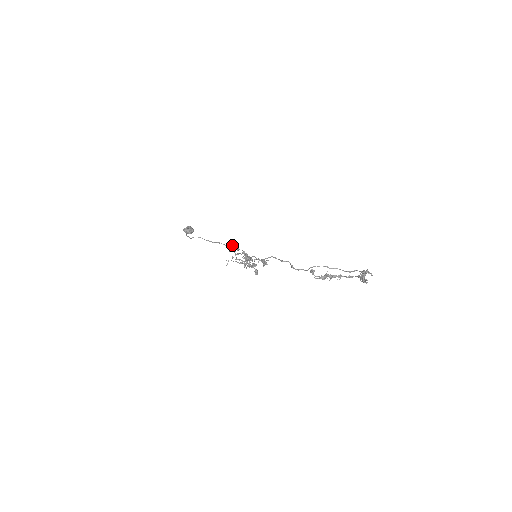
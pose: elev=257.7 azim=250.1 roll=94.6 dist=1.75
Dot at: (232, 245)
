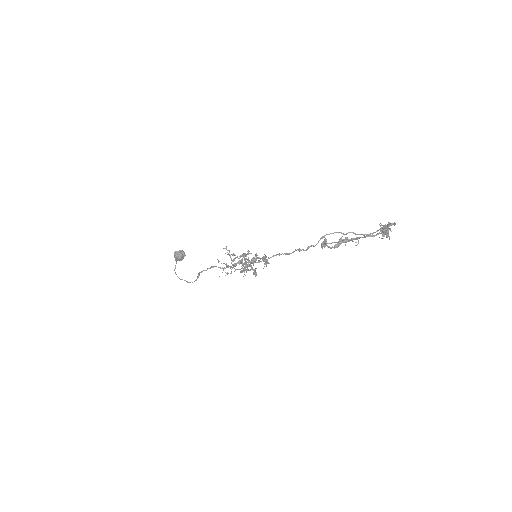
Dot at: (229, 250)
